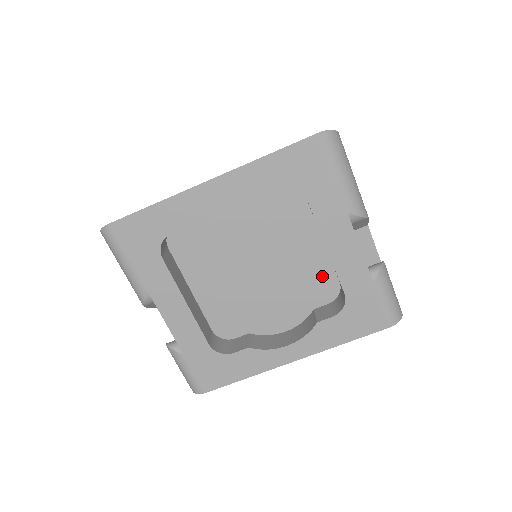
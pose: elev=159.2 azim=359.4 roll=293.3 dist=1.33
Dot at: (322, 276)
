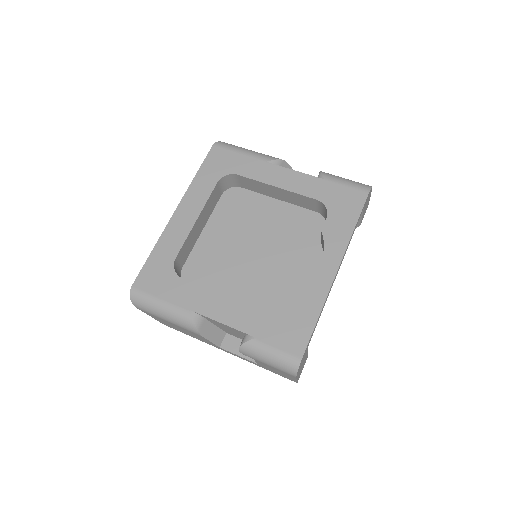
Dot at: (302, 218)
